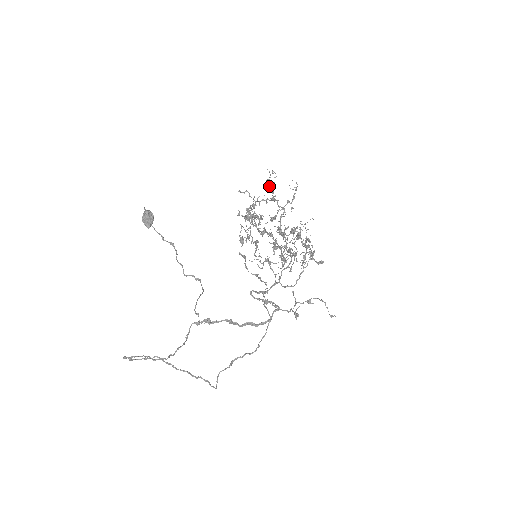
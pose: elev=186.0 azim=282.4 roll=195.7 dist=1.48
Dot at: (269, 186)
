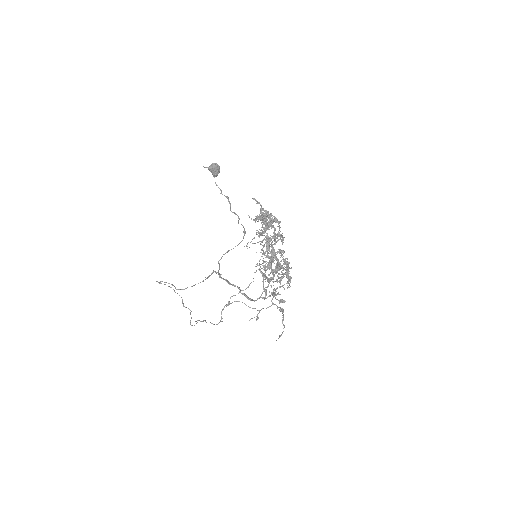
Dot at: (260, 220)
